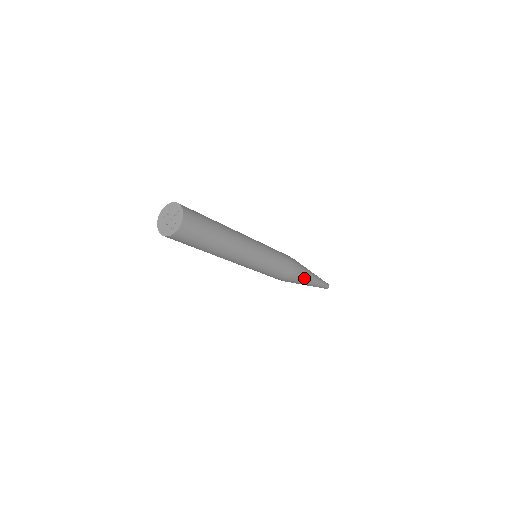
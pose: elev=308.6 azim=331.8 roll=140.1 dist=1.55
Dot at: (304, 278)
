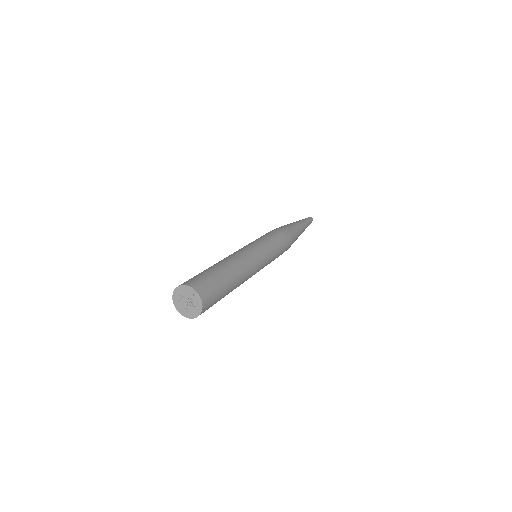
Dot at: (297, 236)
